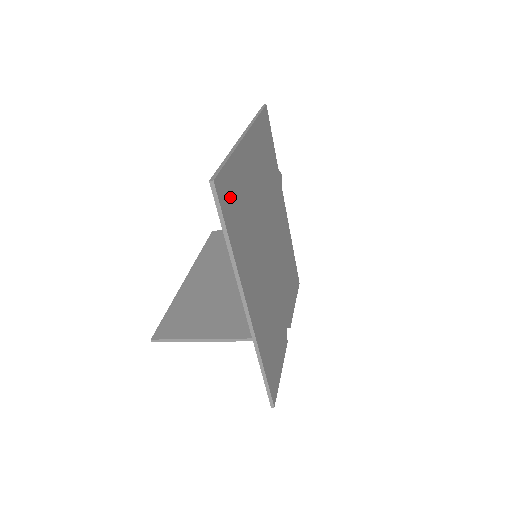
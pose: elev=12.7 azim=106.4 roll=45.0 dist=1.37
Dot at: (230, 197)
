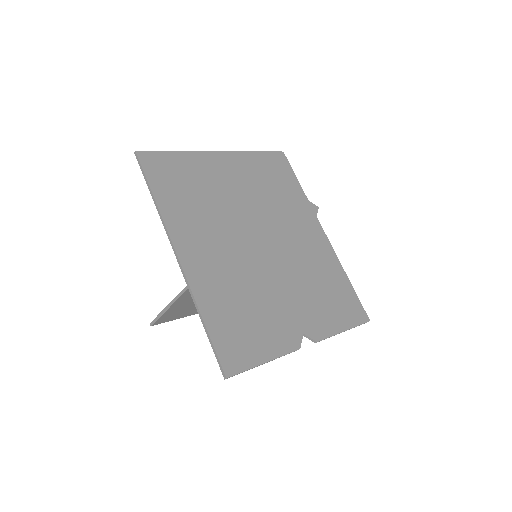
Dot at: (166, 171)
